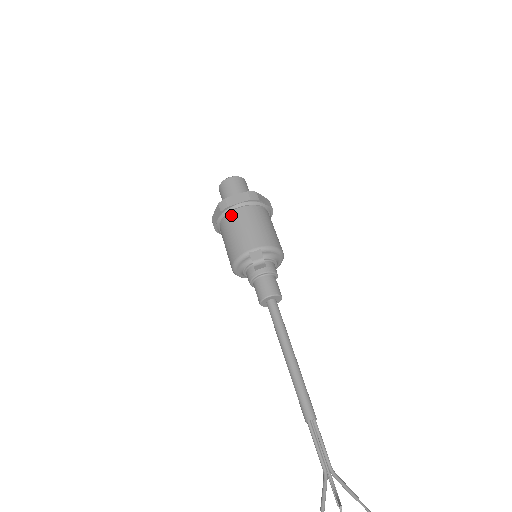
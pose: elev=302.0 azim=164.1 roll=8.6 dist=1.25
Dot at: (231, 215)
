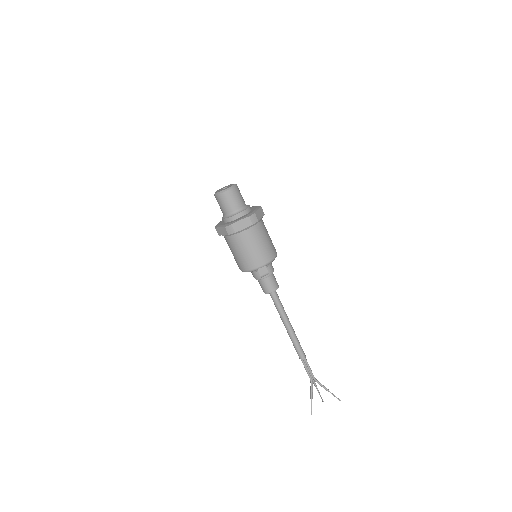
Dot at: (237, 237)
